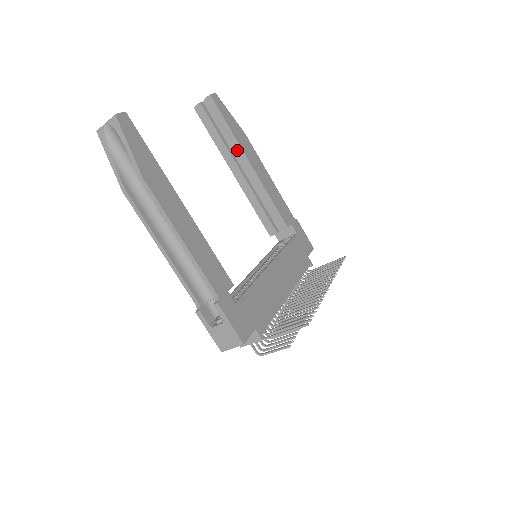
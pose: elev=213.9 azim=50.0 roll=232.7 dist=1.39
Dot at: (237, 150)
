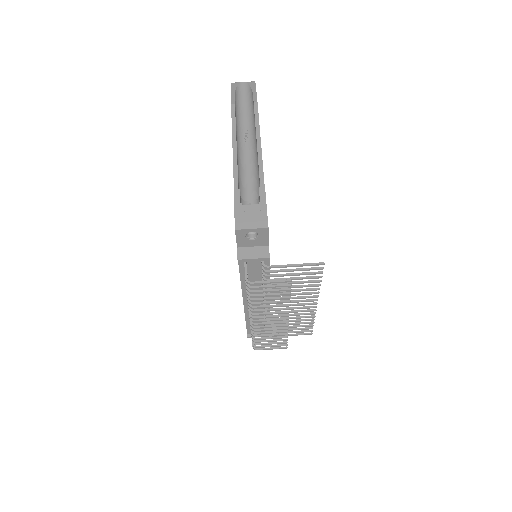
Dot at: occluded
